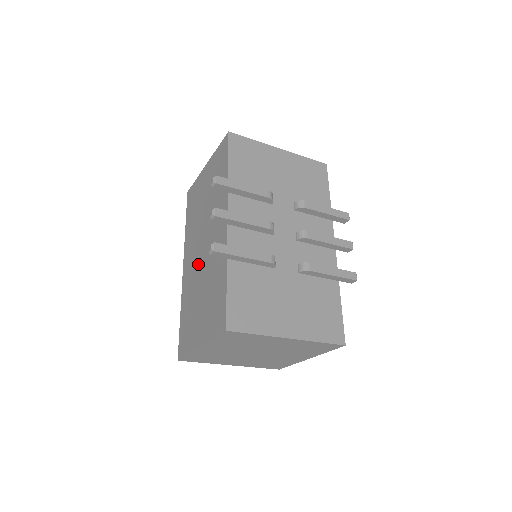
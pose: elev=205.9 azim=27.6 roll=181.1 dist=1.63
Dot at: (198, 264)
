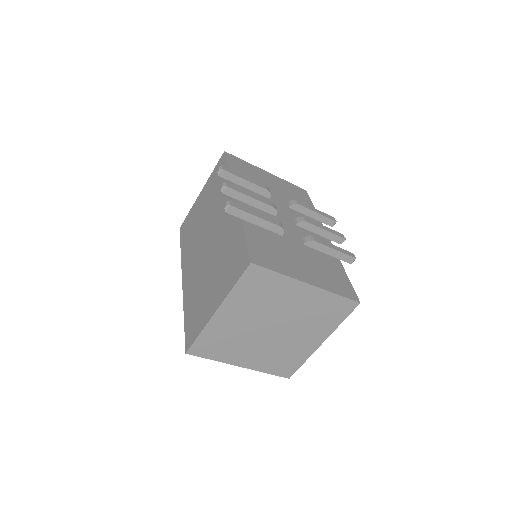
Dot at: (203, 257)
